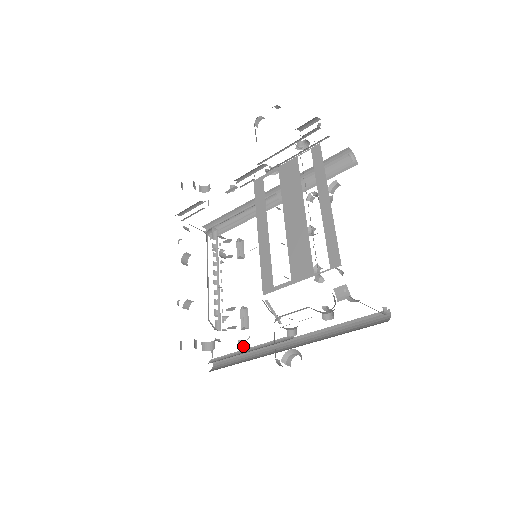
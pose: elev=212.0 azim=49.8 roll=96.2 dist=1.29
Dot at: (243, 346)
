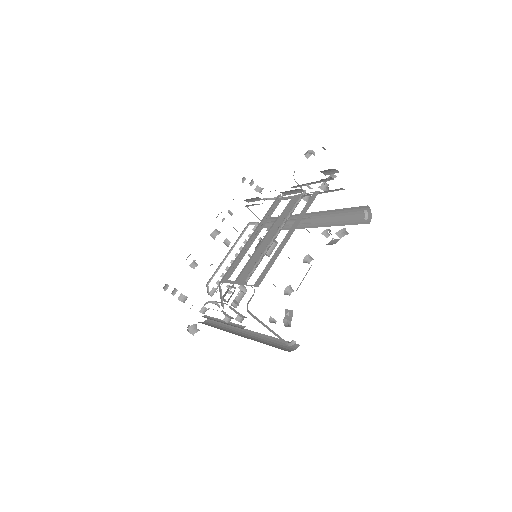
Dot at: (204, 312)
